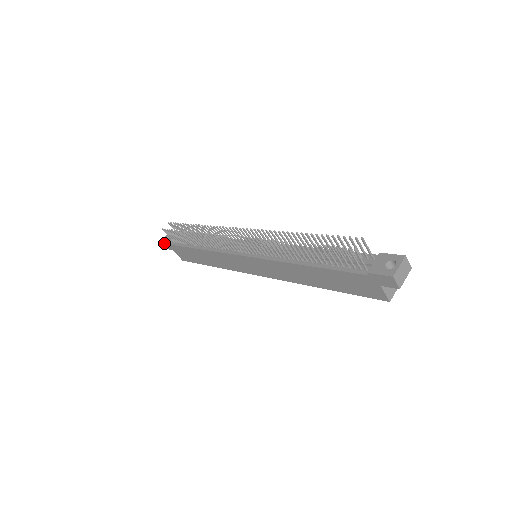
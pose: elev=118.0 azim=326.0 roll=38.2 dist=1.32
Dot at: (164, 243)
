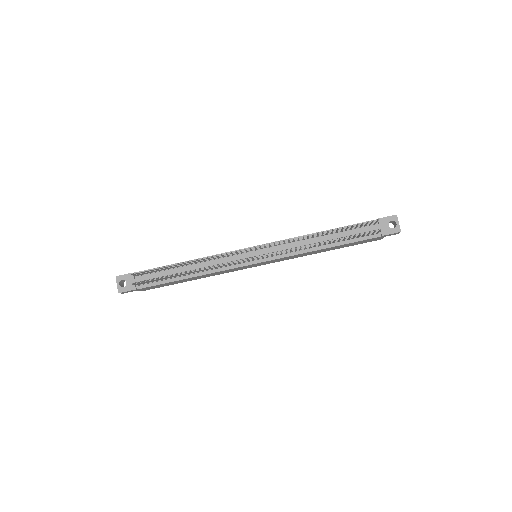
Dot at: (125, 292)
